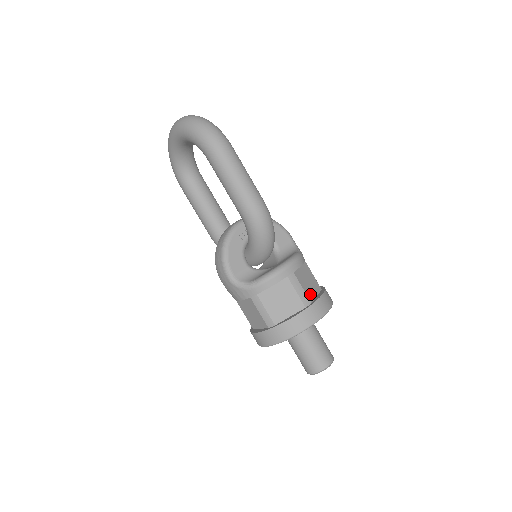
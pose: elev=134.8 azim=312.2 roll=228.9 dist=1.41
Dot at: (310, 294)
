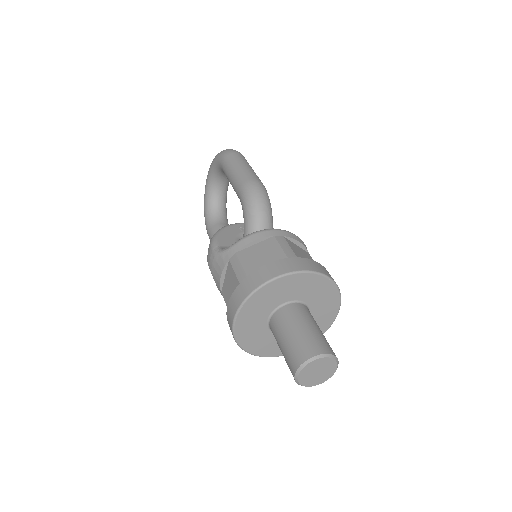
Dot at: occluded
